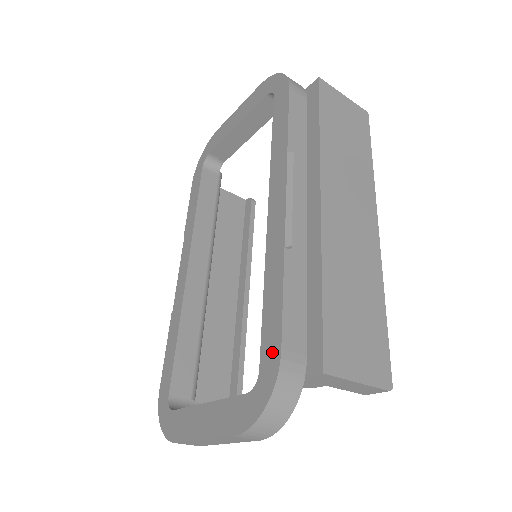
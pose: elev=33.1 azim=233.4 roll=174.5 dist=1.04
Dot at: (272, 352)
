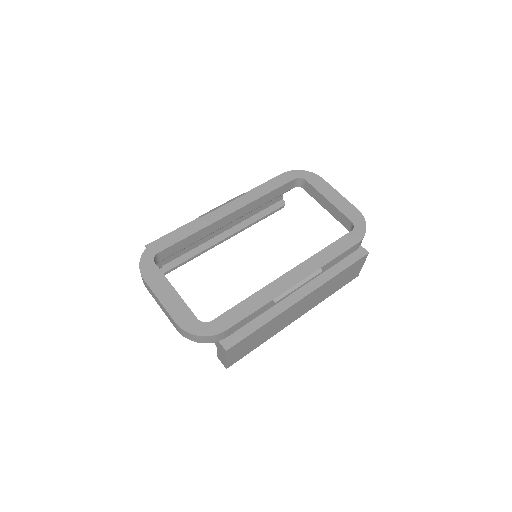
Dot at: (224, 324)
